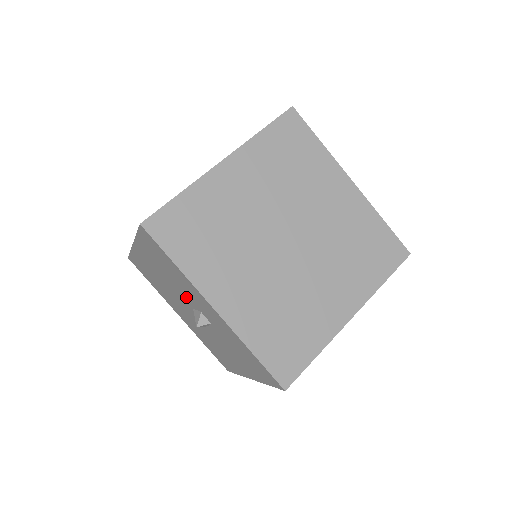
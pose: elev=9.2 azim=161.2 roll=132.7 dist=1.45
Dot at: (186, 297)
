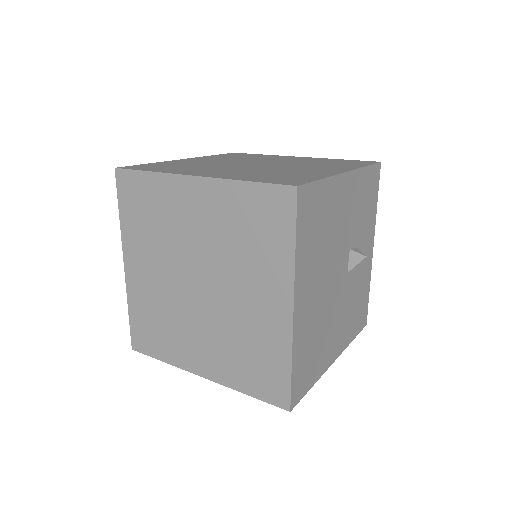
Dot at: occluded
